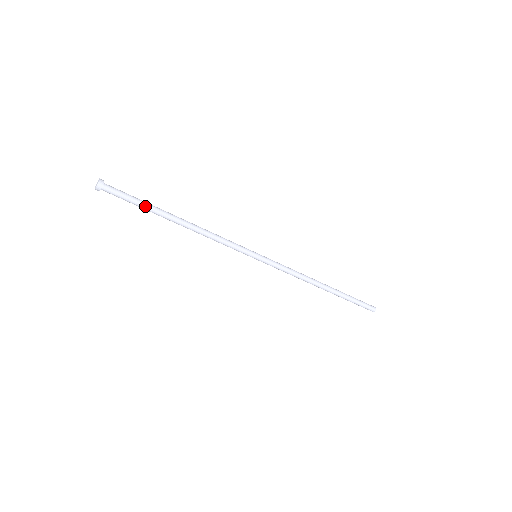
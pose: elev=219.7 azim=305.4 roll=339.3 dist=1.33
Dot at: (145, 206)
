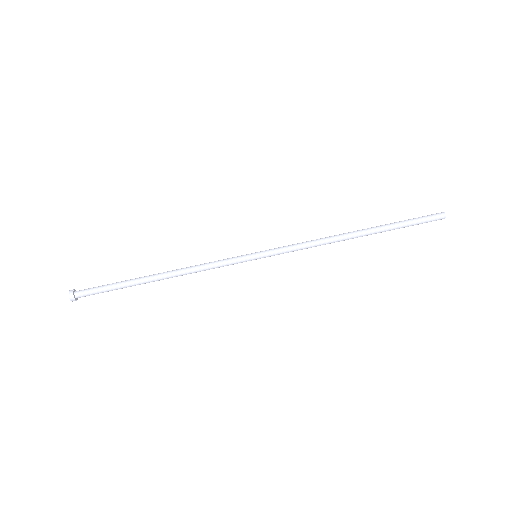
Dot at: (119, 282)
